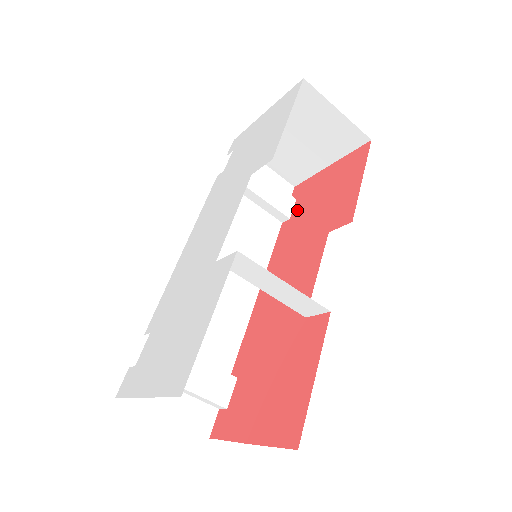
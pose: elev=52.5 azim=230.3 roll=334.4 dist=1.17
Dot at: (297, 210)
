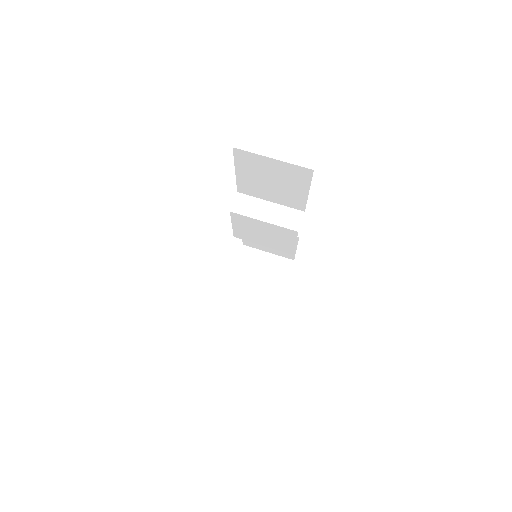
Dot at: occluded
